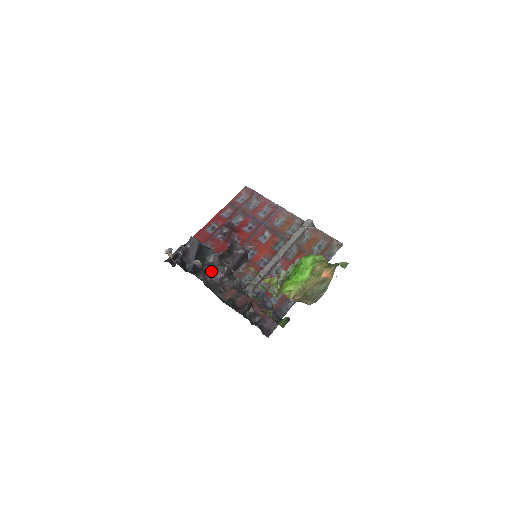
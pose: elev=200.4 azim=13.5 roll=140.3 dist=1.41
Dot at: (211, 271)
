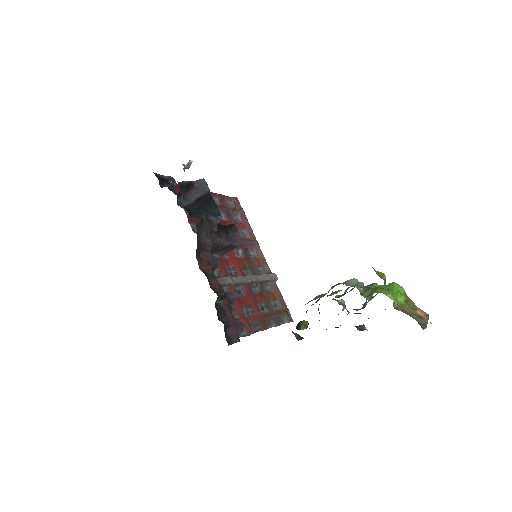
Dot at: (206, 227)
